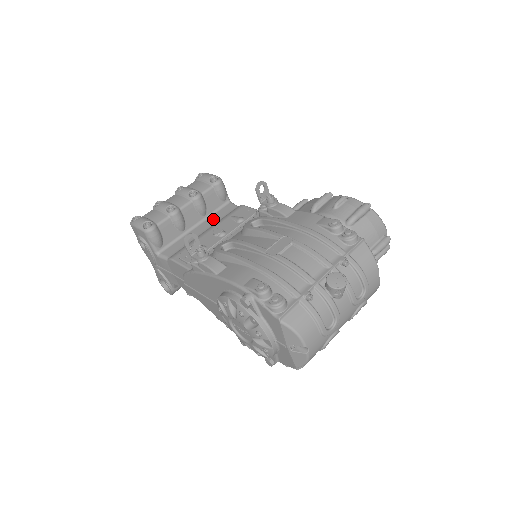
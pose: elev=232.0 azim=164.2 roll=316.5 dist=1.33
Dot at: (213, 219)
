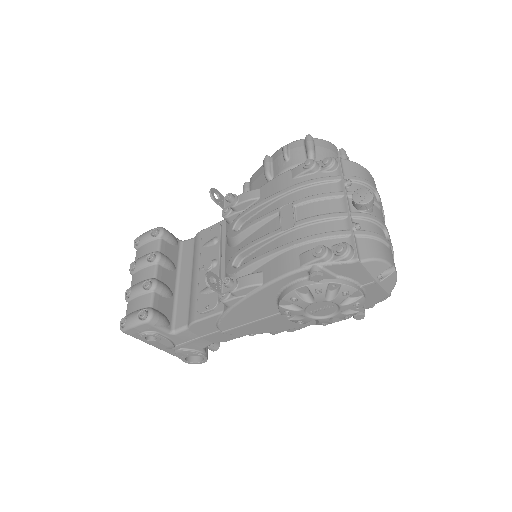
Dot at: (186, 265)
